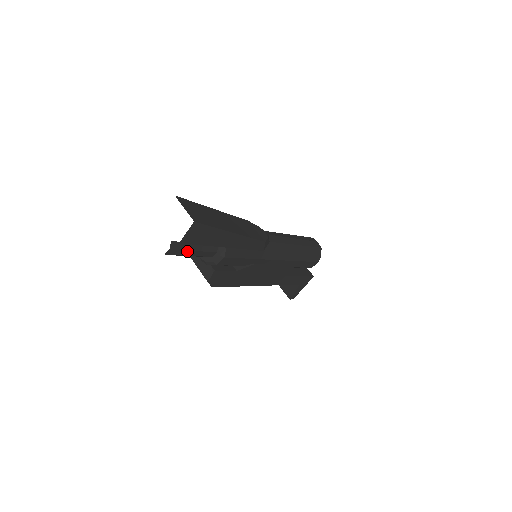
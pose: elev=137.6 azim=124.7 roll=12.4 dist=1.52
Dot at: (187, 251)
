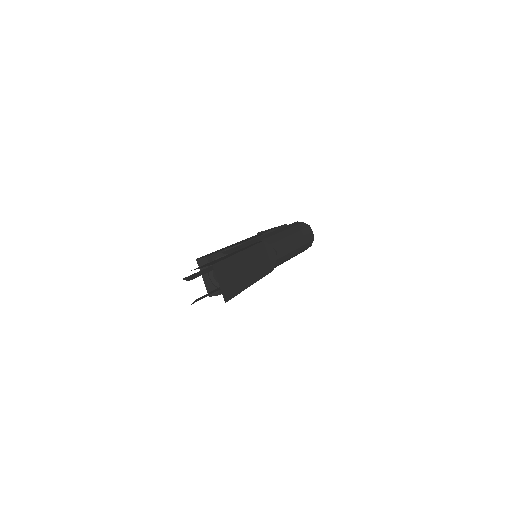
Dot at: (204, 296)
